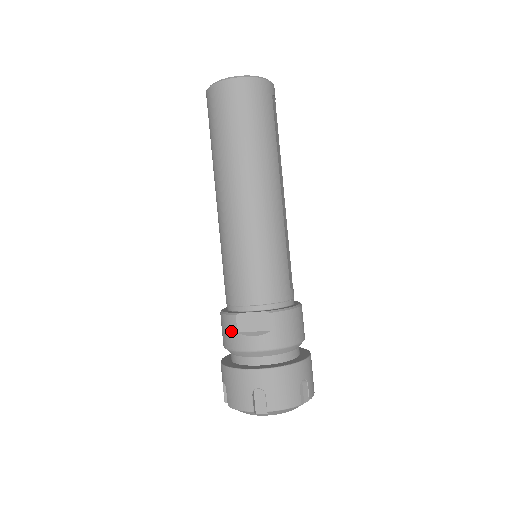
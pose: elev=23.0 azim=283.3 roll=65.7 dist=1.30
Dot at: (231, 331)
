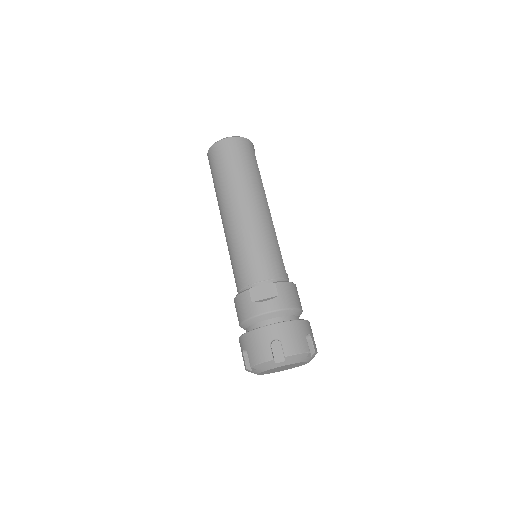
Dot at: (246, 303)
